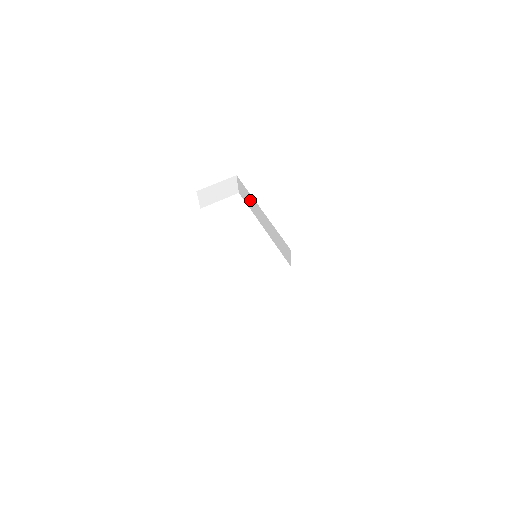
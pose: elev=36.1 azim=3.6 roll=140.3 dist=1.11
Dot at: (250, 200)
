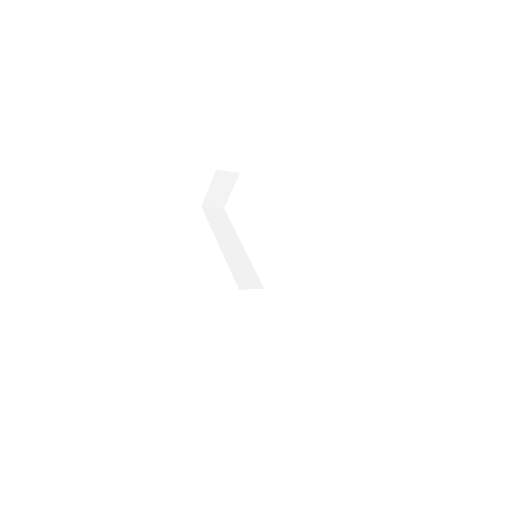
Dot at: occluded
